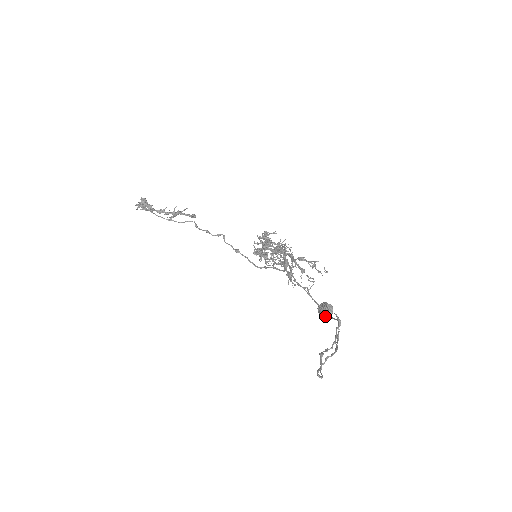
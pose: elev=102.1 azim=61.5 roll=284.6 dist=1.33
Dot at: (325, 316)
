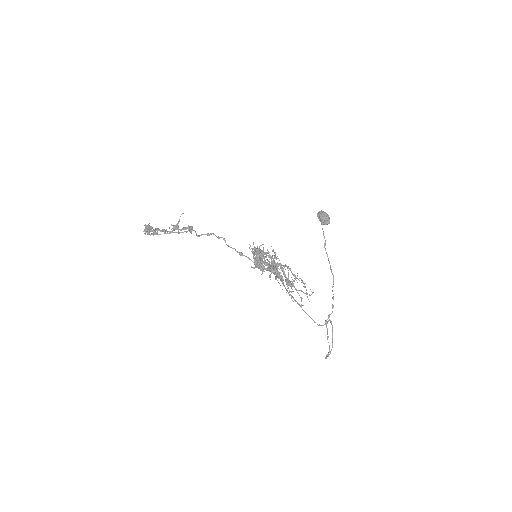
Dot at: occluded
